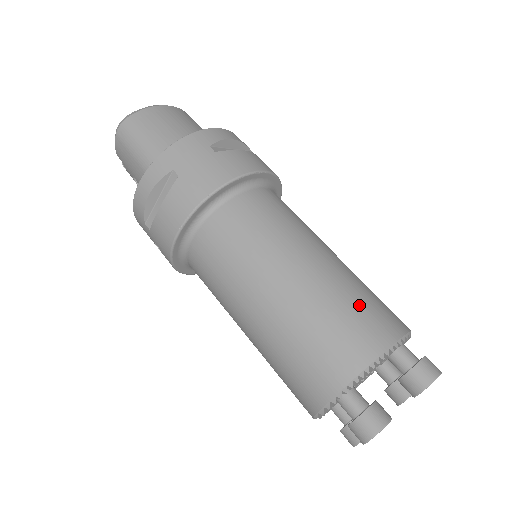
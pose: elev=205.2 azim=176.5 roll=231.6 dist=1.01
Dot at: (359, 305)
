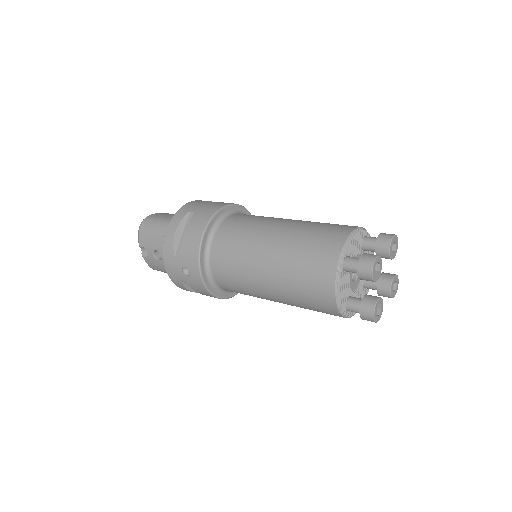
Dot at: occluded
